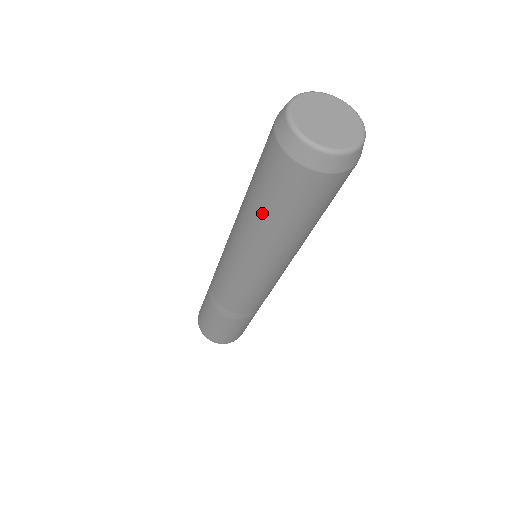
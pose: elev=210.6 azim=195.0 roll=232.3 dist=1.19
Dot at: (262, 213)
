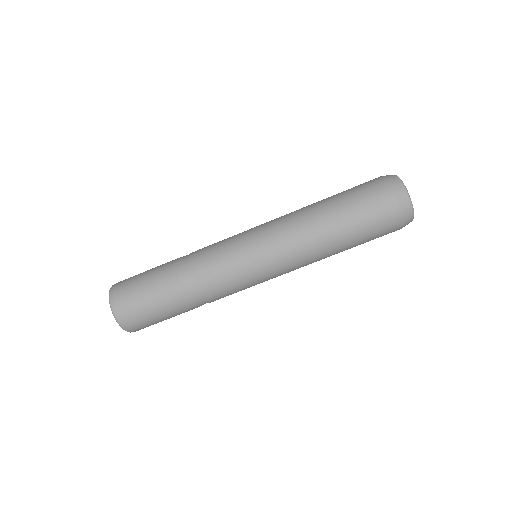
Dot at: (329, 201)
